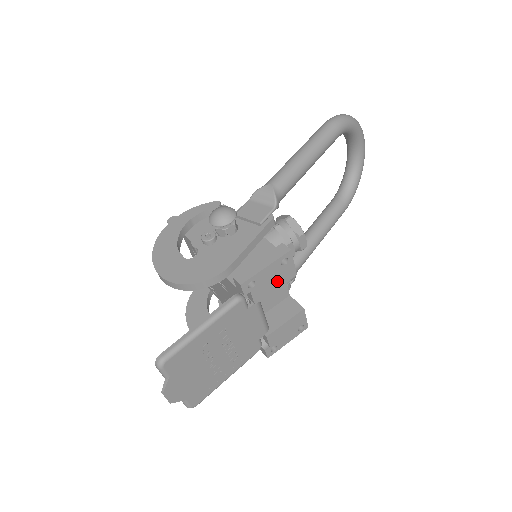
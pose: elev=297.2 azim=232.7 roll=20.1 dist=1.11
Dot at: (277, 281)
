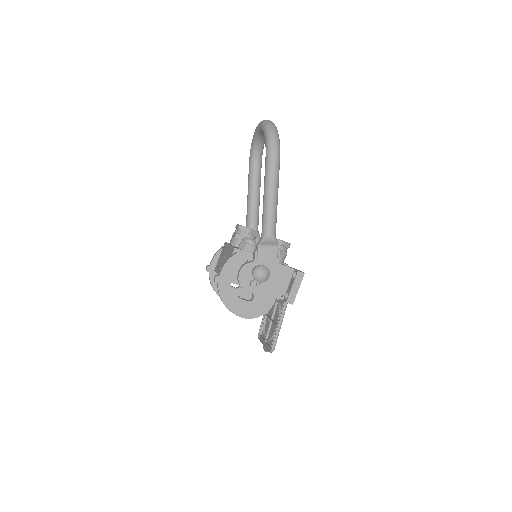
Dot at: occluded
